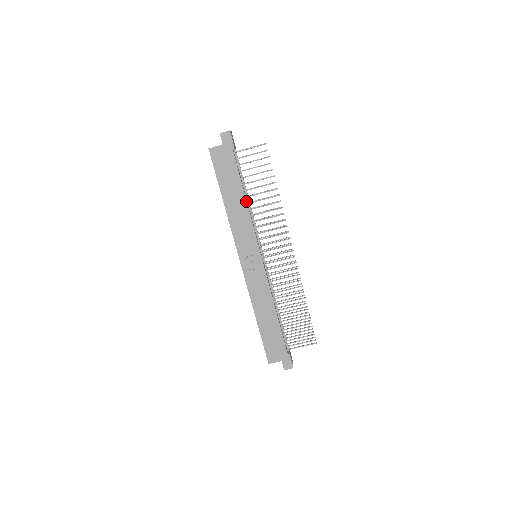
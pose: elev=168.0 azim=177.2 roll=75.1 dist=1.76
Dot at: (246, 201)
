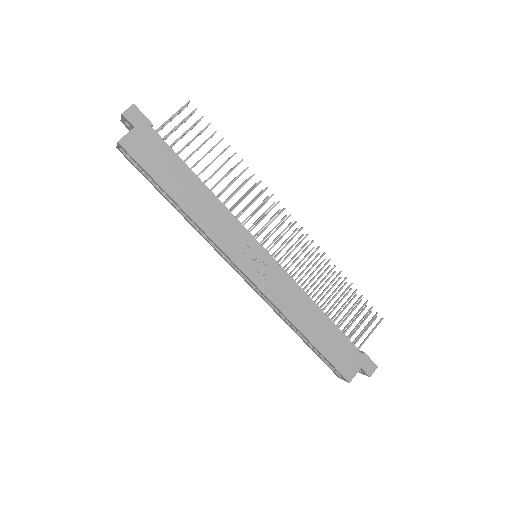
Dot at: (207, 188)
